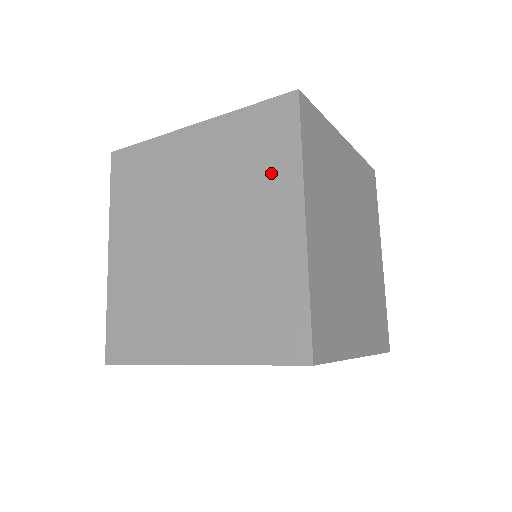
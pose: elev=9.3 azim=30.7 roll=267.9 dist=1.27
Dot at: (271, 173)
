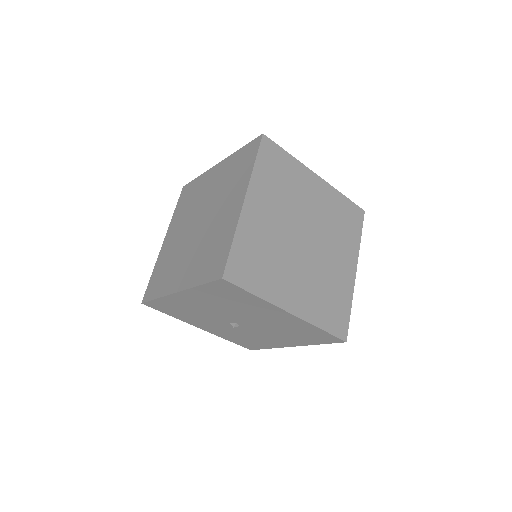
Dot at: (239, 179)
